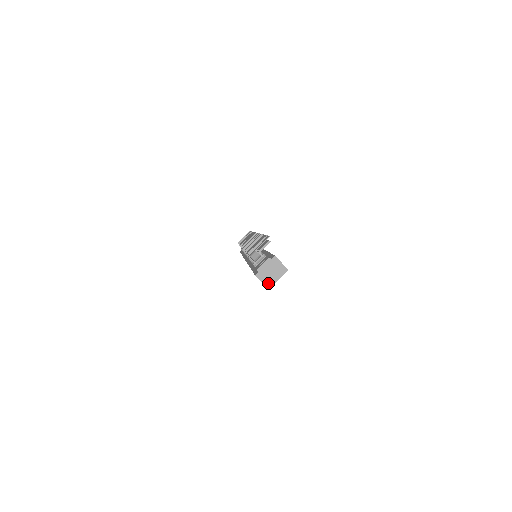
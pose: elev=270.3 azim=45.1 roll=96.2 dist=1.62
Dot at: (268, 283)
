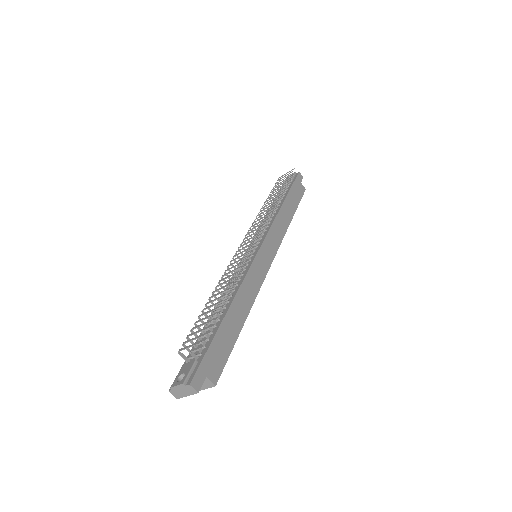
Dot at: occluded
